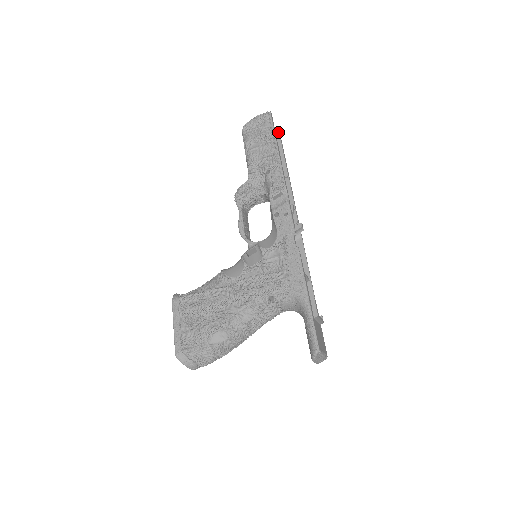
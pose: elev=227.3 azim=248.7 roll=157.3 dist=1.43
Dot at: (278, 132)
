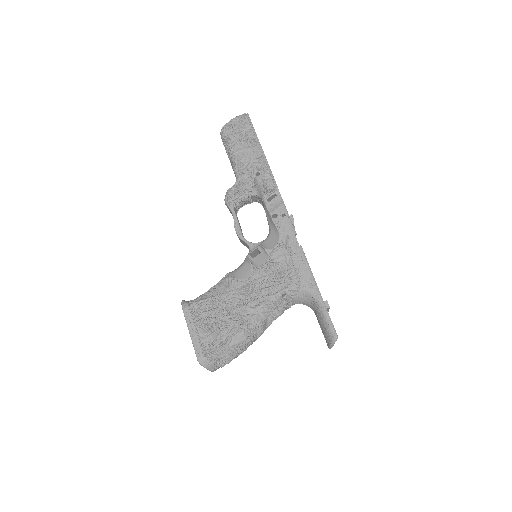
Dot at: occluded
